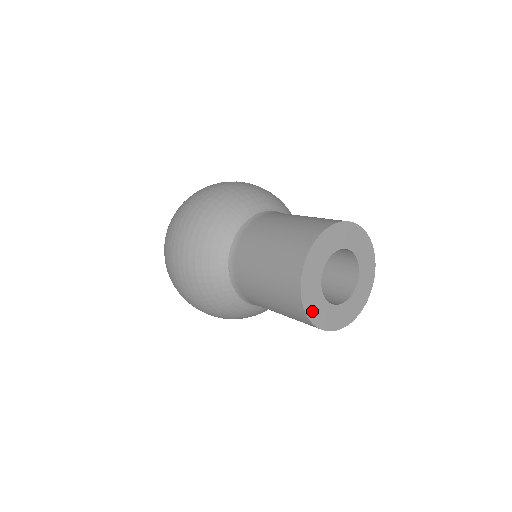
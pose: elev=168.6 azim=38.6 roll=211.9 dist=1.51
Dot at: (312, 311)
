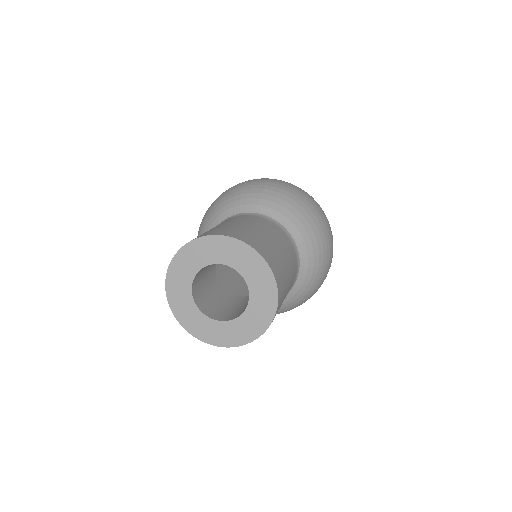
Dot at: (184, 319)
